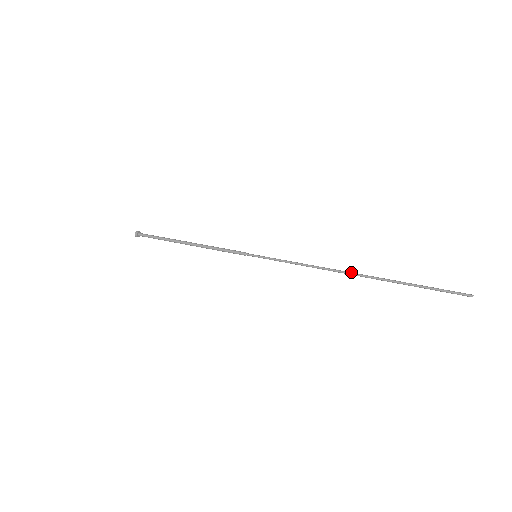
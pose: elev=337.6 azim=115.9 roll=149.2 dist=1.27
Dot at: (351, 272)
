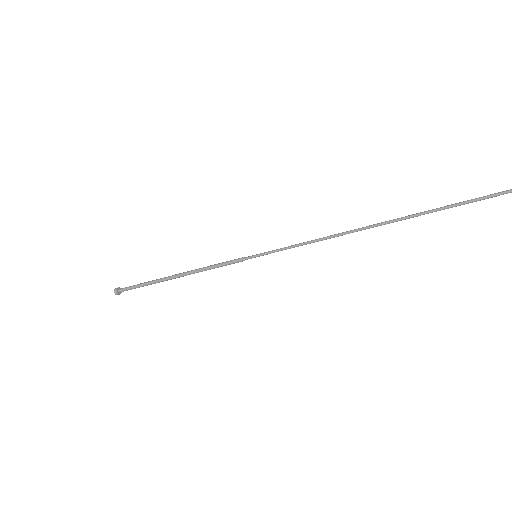
Dot at: (372, 225)
